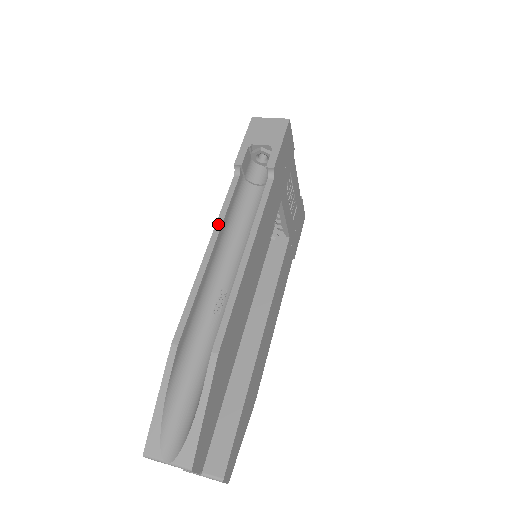
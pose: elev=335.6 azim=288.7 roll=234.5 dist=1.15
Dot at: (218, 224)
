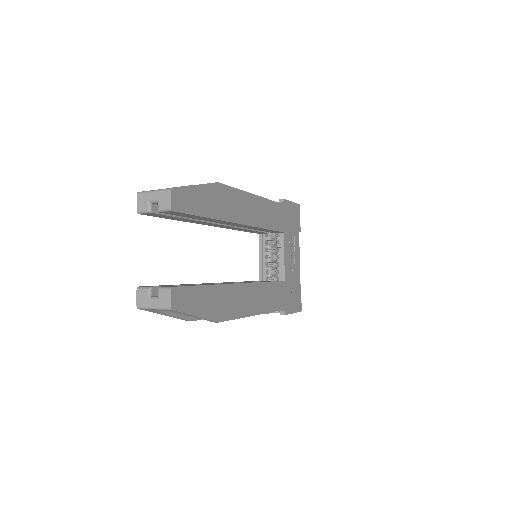
Dot at: occluded
